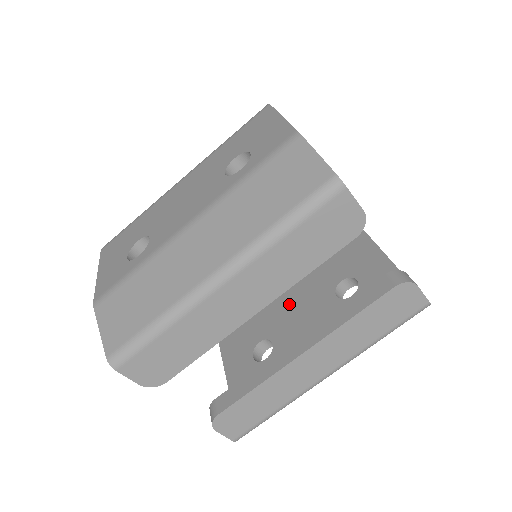
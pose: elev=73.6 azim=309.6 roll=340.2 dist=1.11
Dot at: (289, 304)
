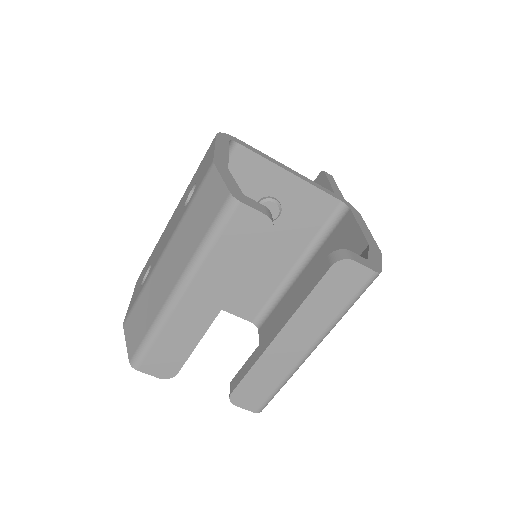
Dot at: (300, 290)
